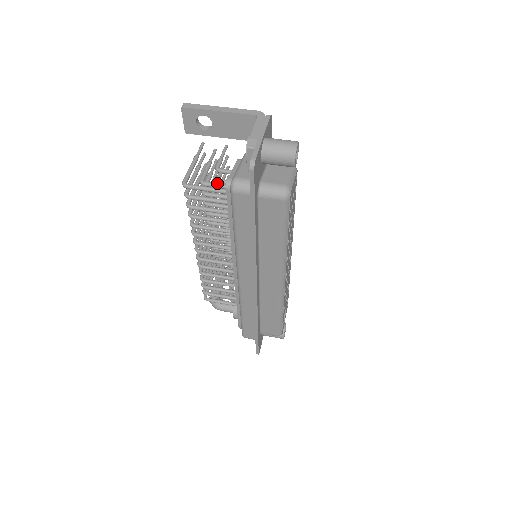
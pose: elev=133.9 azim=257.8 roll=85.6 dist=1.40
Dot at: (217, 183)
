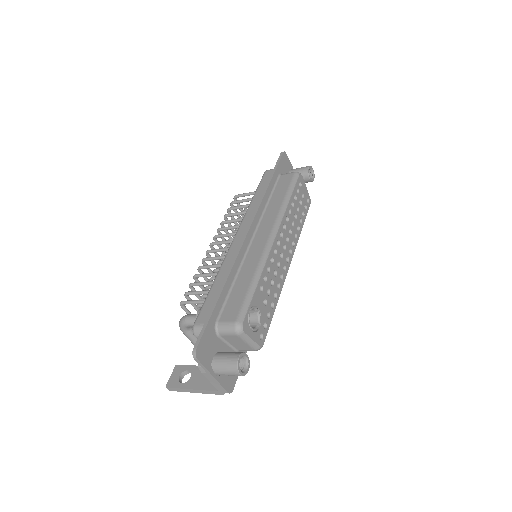
Dot at: occluded
